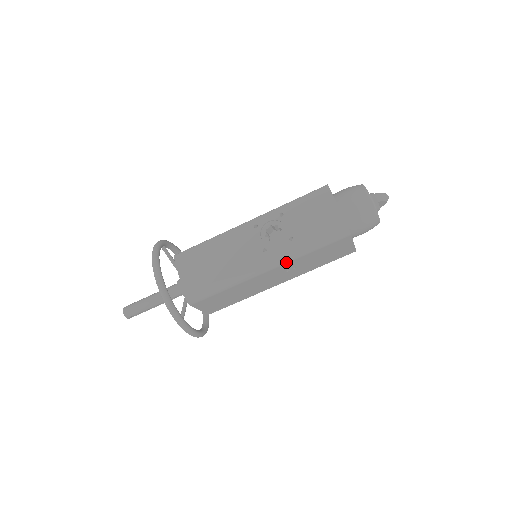
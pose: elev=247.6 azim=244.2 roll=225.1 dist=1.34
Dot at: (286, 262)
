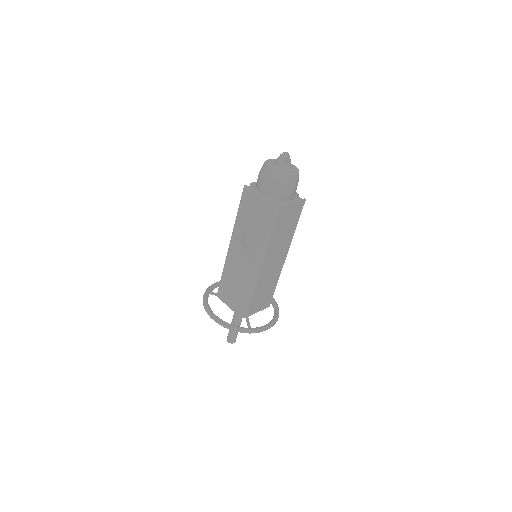
Dot at: (265, 253)
